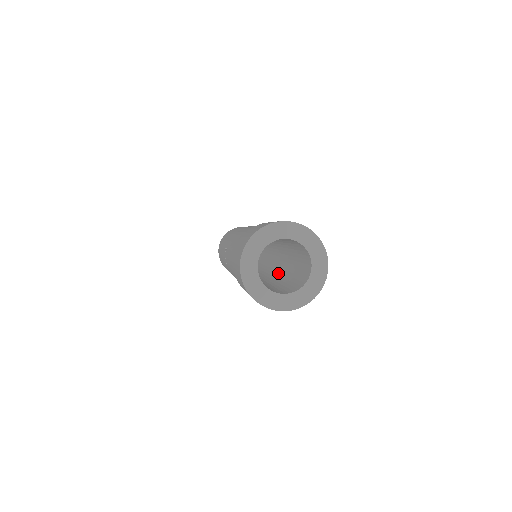
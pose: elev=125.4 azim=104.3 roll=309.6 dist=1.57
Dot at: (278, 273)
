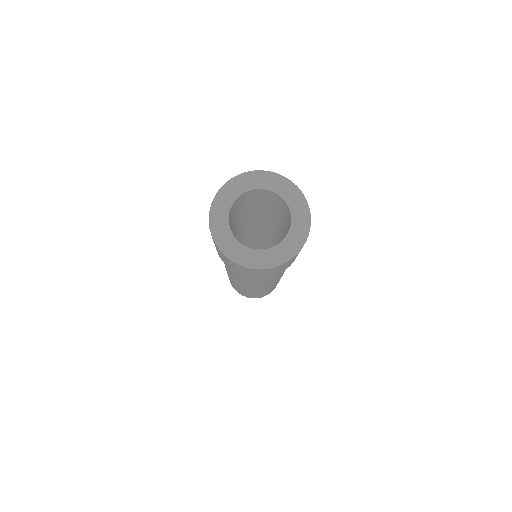
Dot at: occluded
